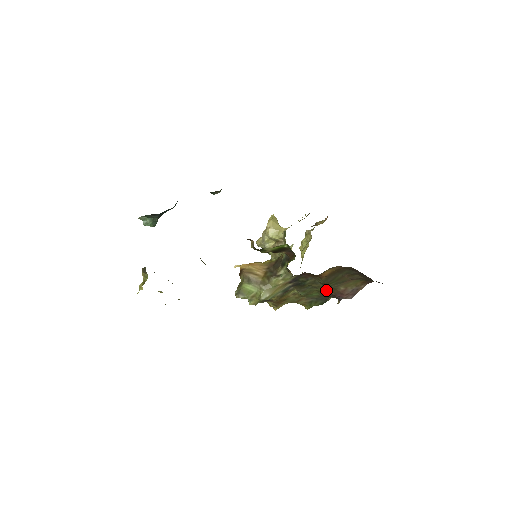
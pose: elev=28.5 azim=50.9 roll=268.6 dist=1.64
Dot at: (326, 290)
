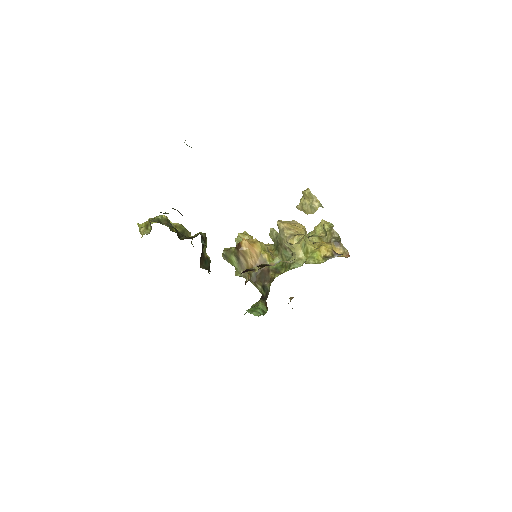
Dot at: occluded
